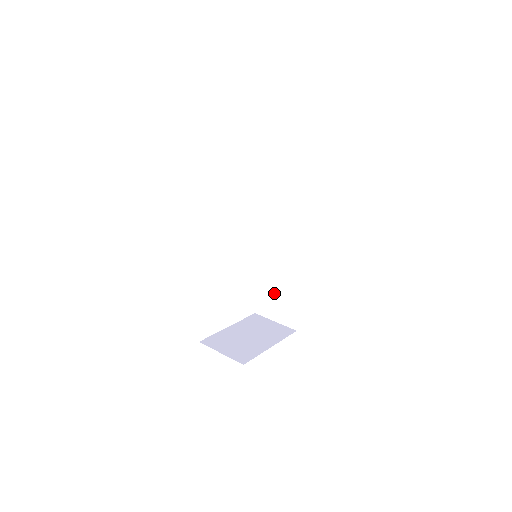
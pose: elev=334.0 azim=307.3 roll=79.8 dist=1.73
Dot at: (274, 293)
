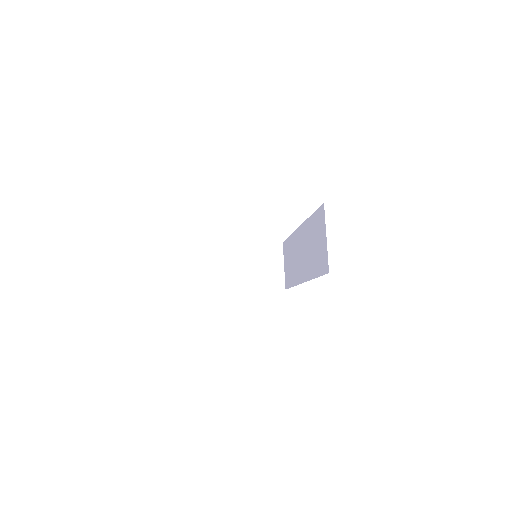
Dot at: (289, 258)
